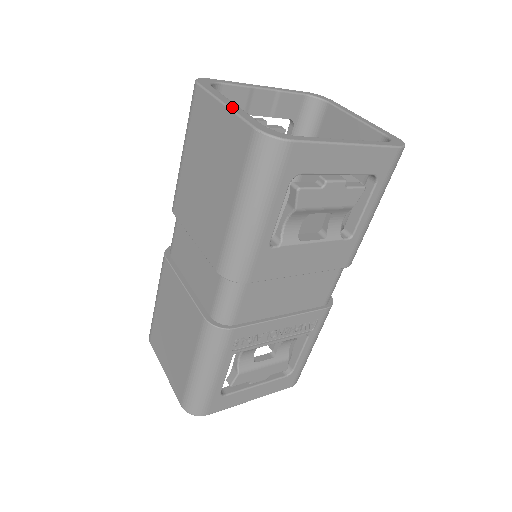
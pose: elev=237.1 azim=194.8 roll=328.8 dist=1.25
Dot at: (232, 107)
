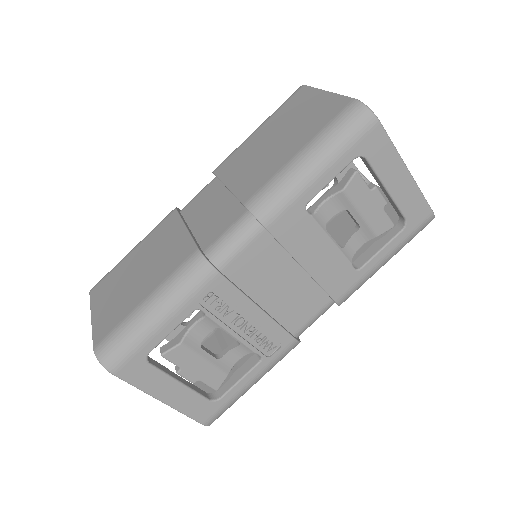
Dot at: occluded
